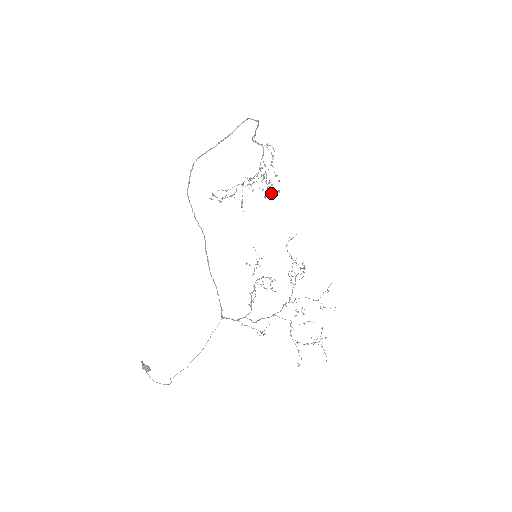
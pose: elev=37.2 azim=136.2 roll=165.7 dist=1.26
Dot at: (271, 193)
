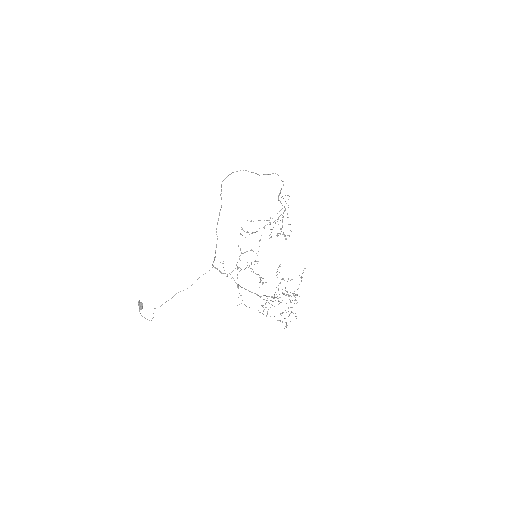
Dot at: occluded
